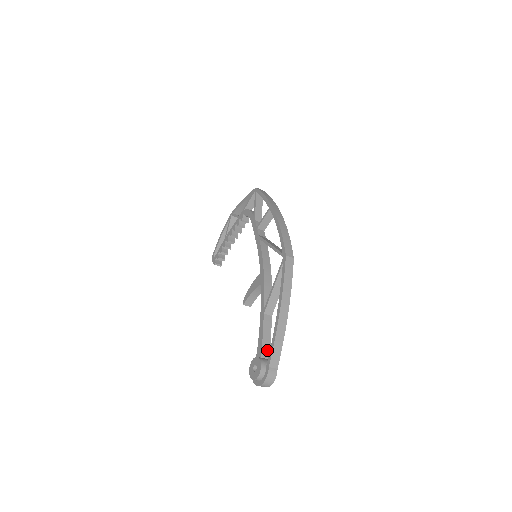
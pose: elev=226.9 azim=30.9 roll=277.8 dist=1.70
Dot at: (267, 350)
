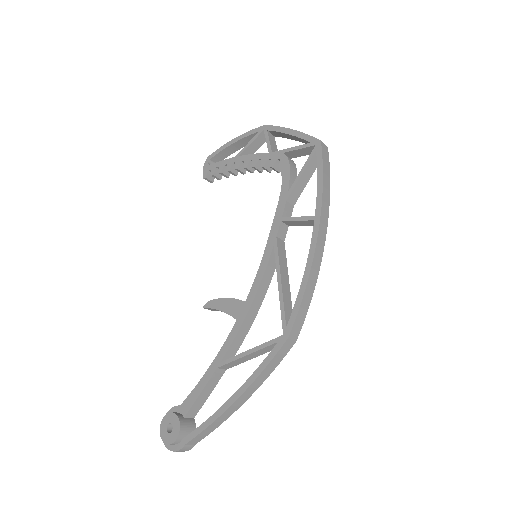
Dot at: (197, 409)
